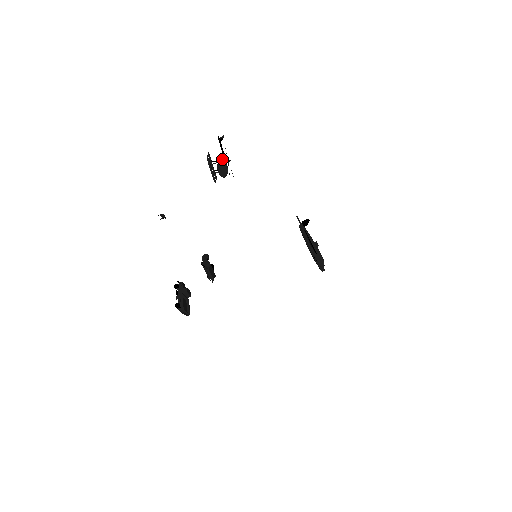
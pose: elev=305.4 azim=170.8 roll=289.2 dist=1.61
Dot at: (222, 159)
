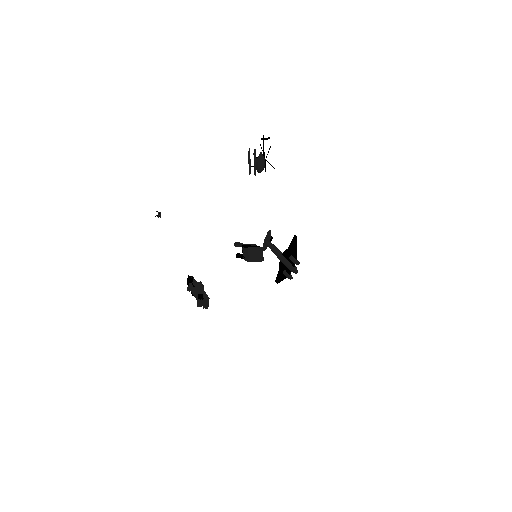
Dot at: (263, 156)
